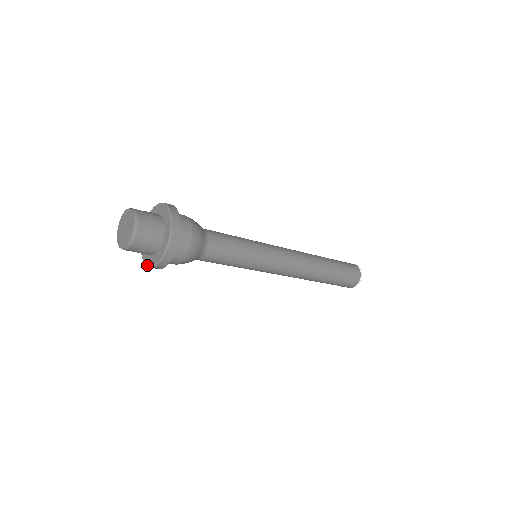
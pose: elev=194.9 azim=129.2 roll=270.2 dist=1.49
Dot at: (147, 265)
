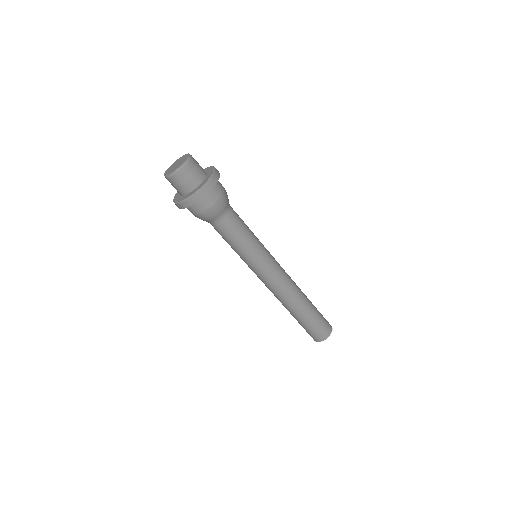
Dot at: (174, 200)
